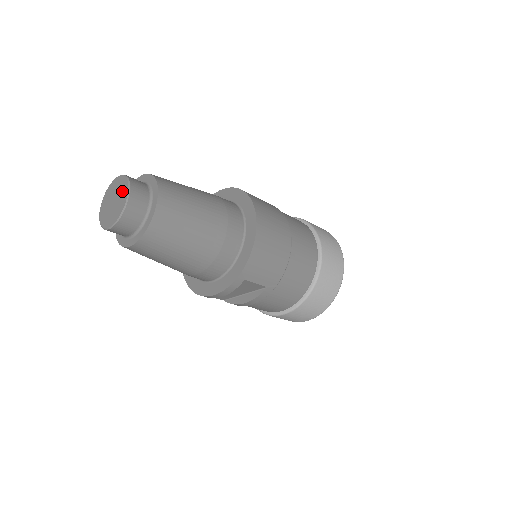
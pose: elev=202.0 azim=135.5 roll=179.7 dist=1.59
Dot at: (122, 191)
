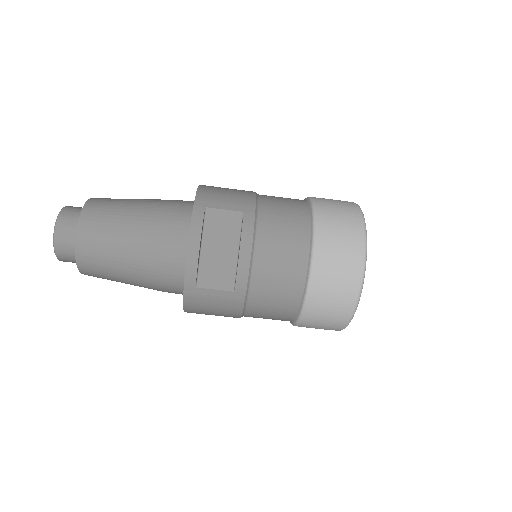
Dot at: occluded
